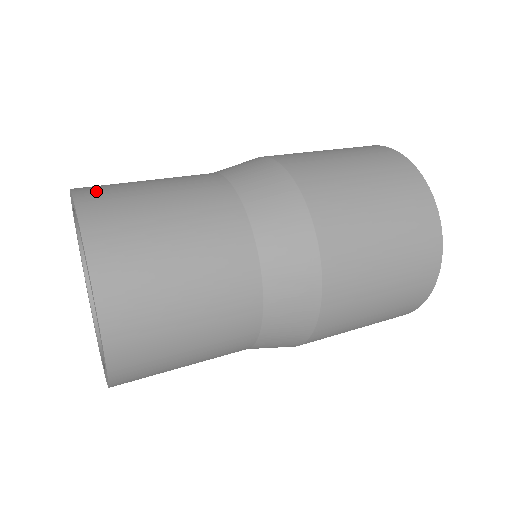
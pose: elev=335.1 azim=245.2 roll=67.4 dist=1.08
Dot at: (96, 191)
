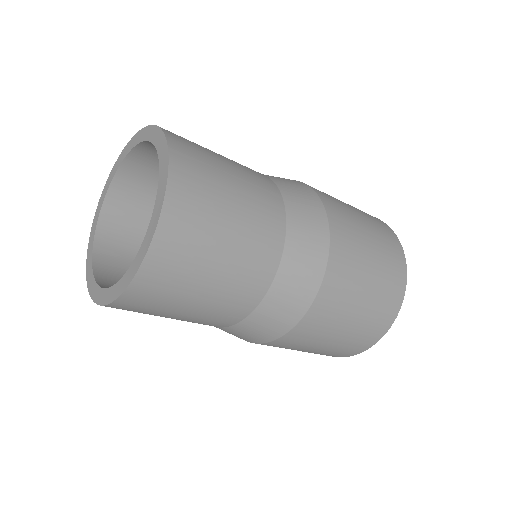
Dot at: occluded
